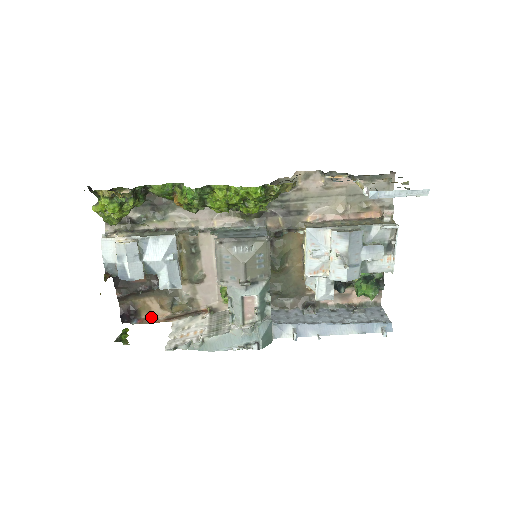
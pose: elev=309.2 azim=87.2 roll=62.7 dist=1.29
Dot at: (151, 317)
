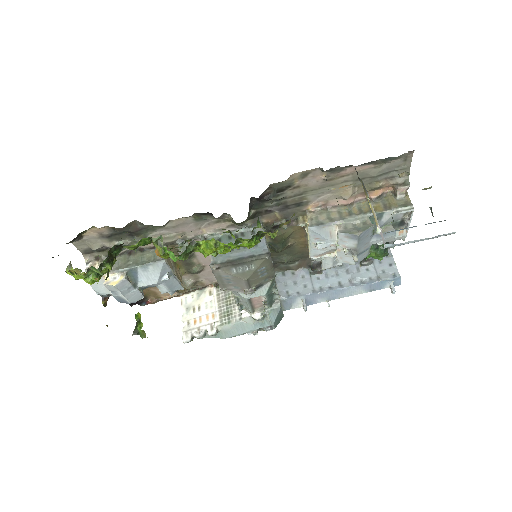
Dot at: (158, 297)
